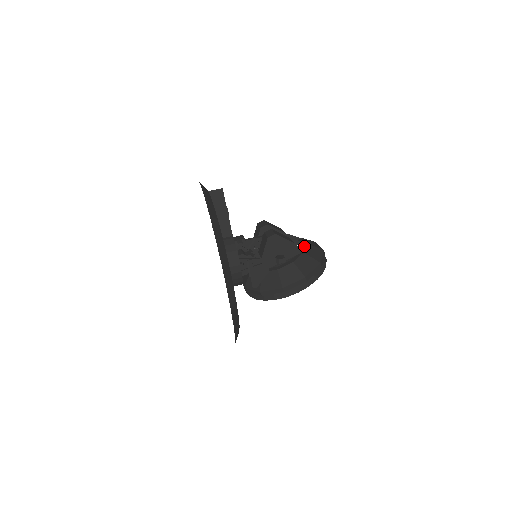
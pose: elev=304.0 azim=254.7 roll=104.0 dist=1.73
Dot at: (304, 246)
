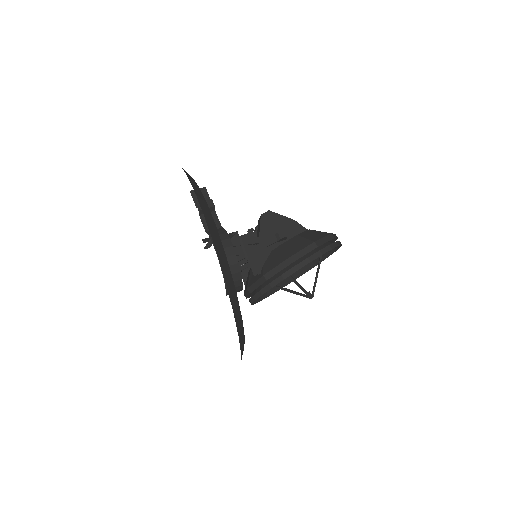
Dot at: occluded
